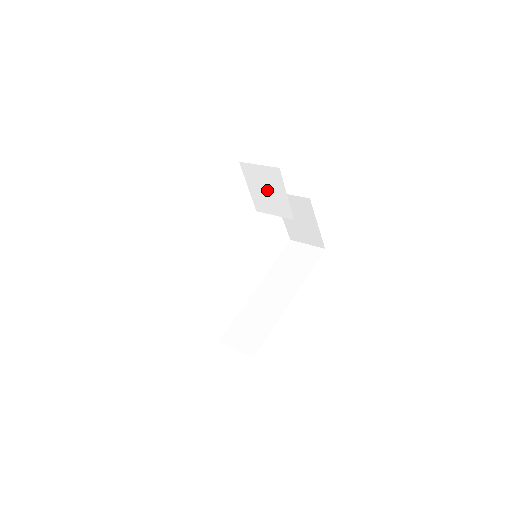
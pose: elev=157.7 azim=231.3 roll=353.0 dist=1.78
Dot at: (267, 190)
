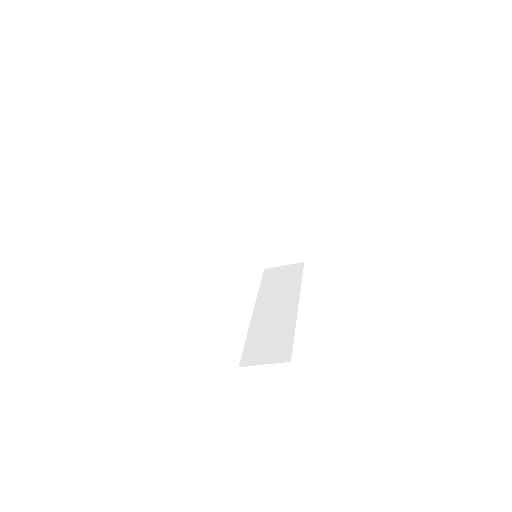
Dot at: (249, 190)
